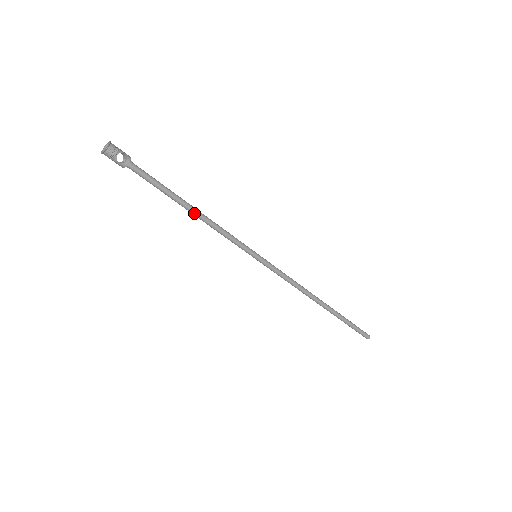
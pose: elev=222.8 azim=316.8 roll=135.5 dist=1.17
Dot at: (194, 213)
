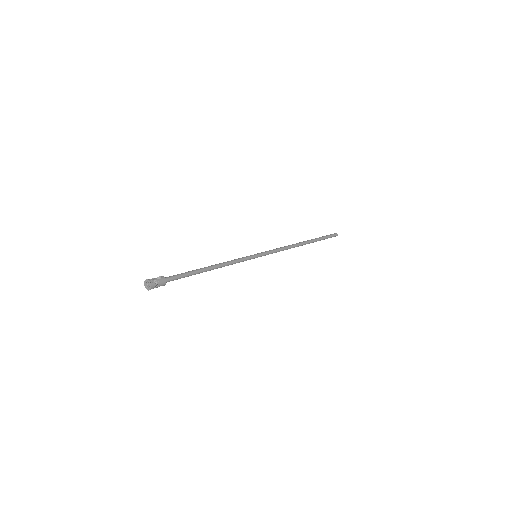
Dot at: (211, 269)
